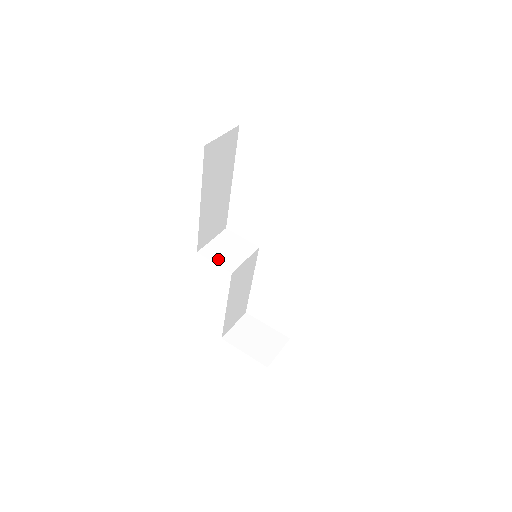
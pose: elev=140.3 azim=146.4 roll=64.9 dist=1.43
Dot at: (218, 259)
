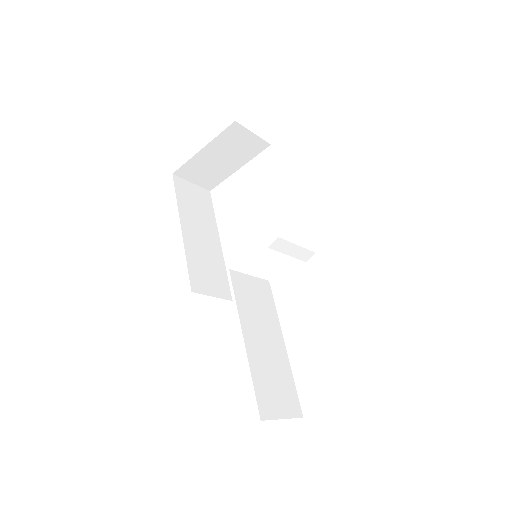
Dot at: occluded
